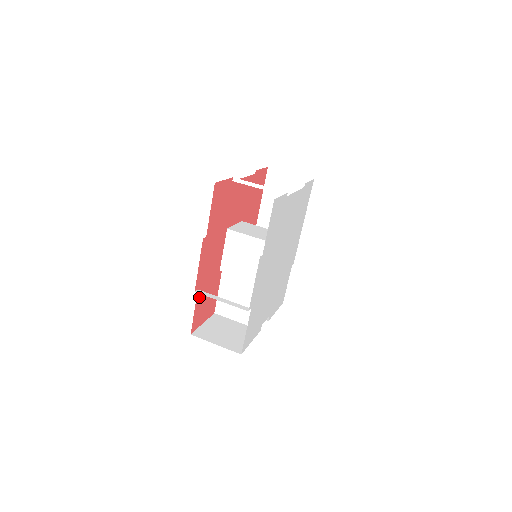
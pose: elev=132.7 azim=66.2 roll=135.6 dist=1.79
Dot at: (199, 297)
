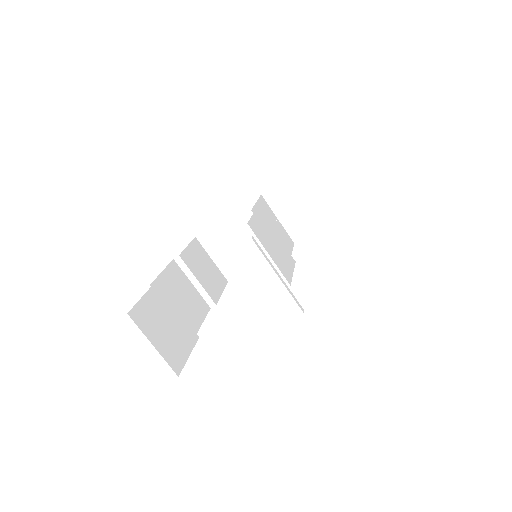
Dot at: occluded
